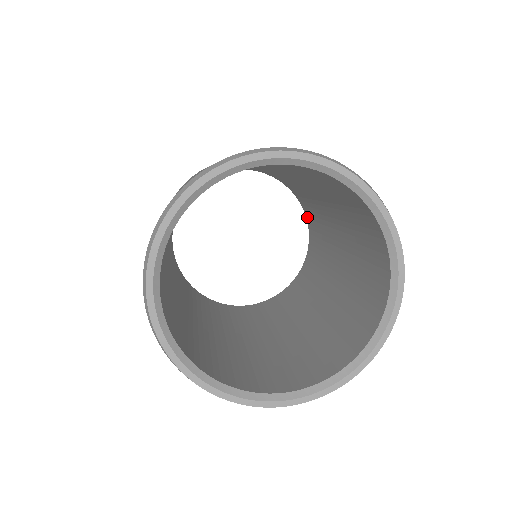
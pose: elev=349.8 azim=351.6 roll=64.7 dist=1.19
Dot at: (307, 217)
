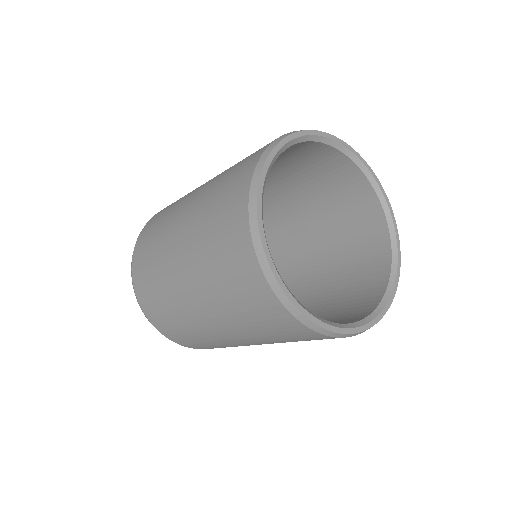
Dot at: occluded
